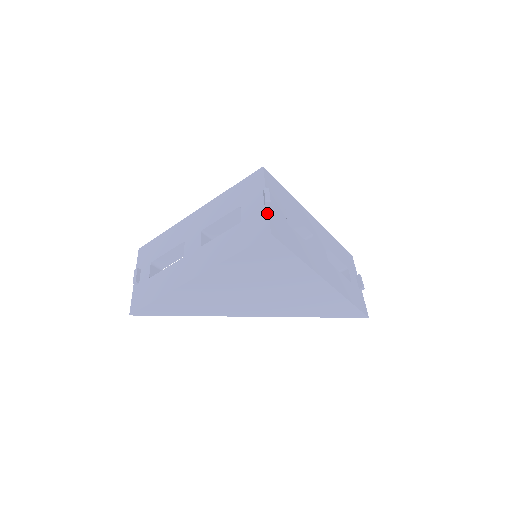
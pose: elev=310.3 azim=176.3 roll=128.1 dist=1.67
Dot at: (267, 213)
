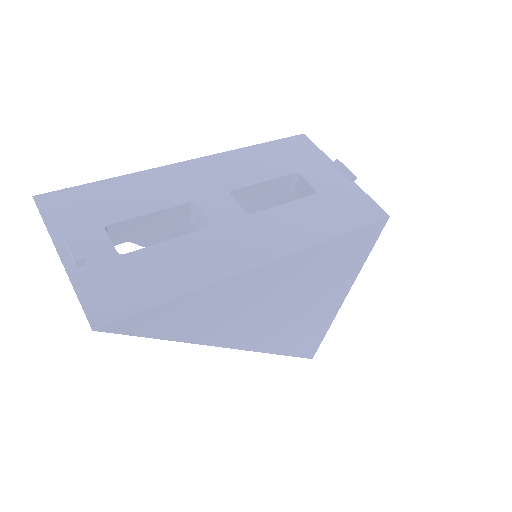
Dot at: (361, 190)
